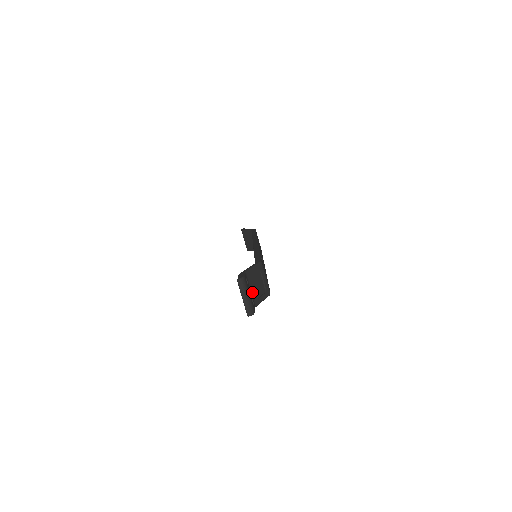
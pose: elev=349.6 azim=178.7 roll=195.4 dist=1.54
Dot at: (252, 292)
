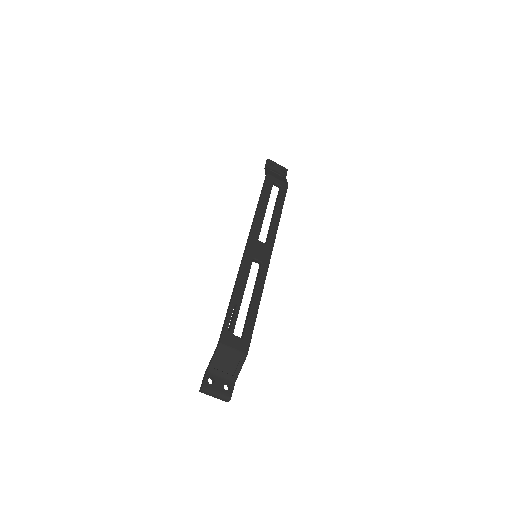
Dot at: (224, 376)
